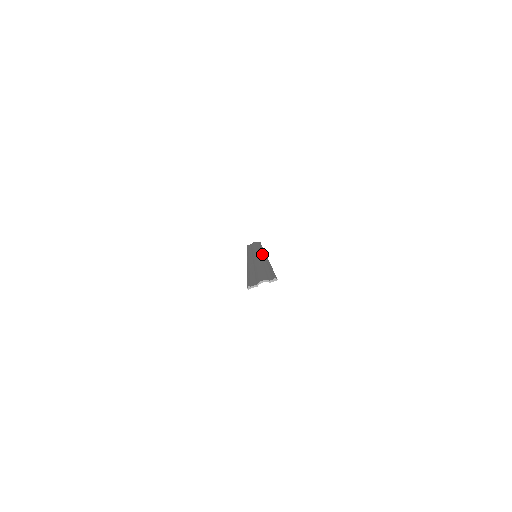
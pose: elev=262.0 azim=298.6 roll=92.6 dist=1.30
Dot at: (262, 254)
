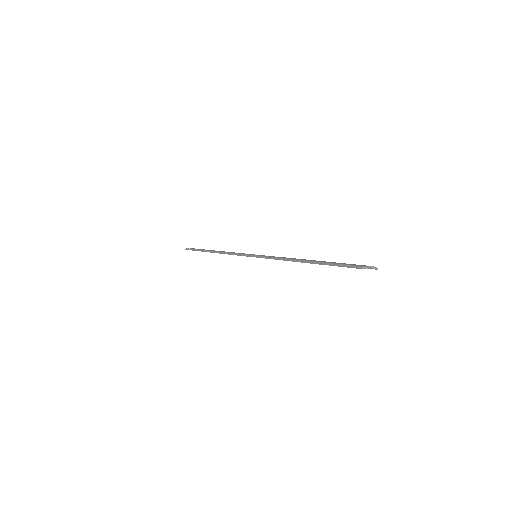
Dot at: occluded
